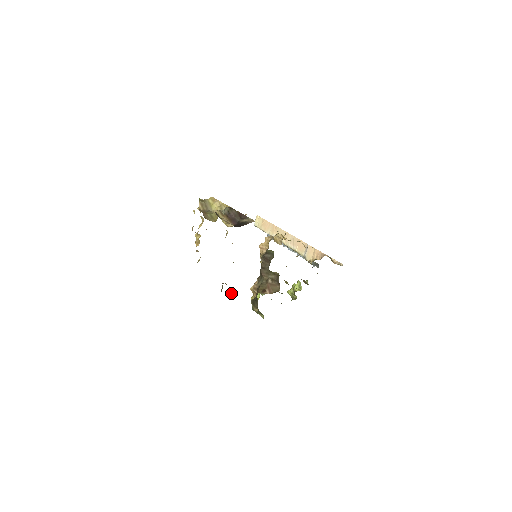
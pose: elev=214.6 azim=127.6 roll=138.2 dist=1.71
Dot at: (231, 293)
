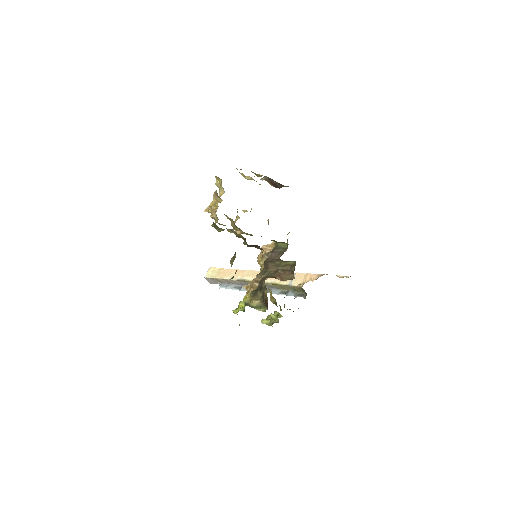
Dot at: occluded
